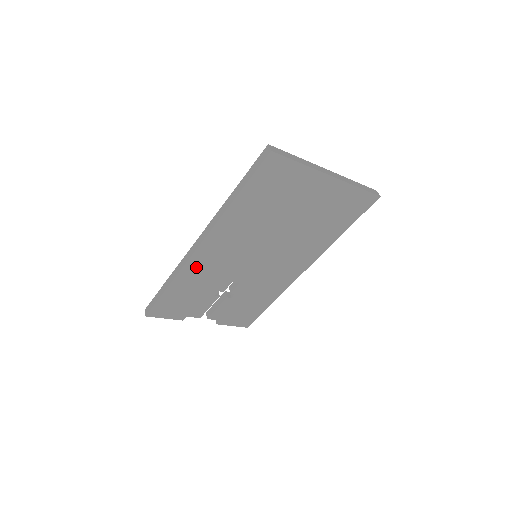
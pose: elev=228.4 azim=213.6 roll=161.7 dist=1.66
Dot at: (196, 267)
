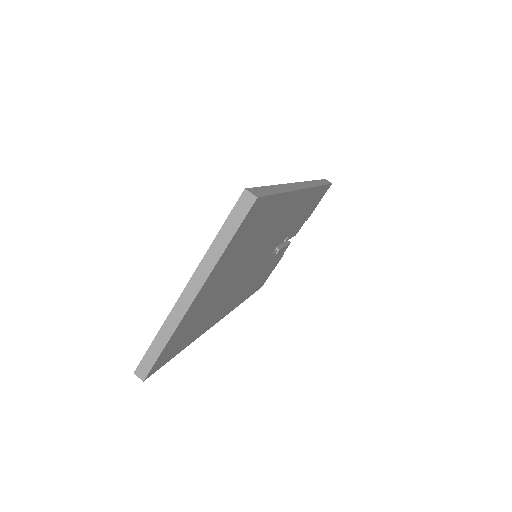
Dot at: (238, 300)
